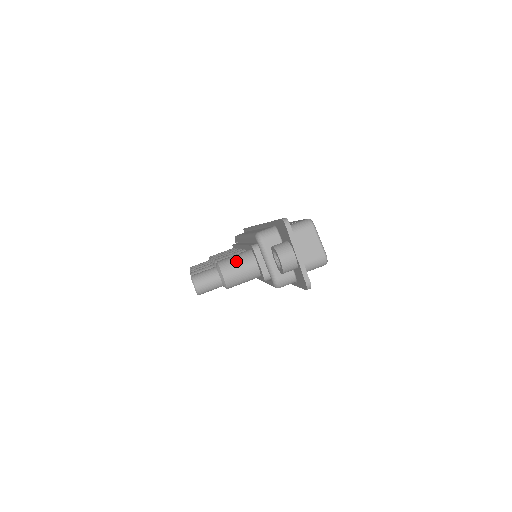
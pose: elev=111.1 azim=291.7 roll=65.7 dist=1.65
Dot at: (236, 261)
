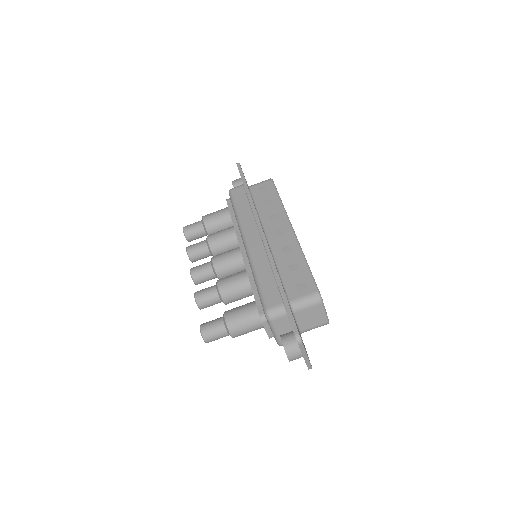
Dot at: (244, 324)
